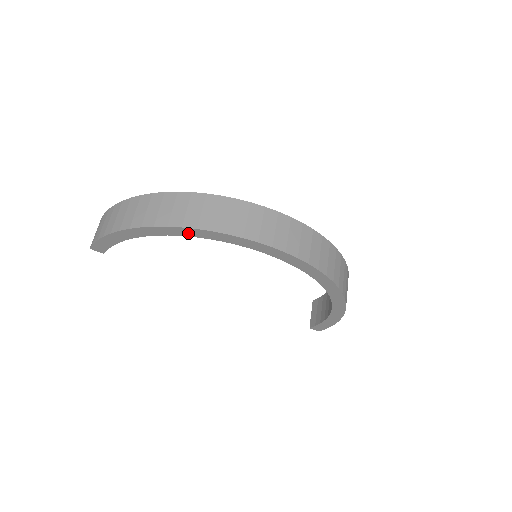
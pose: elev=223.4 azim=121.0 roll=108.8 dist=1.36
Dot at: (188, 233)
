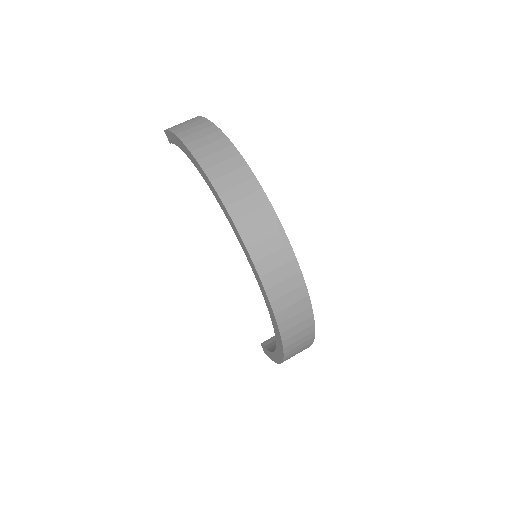
Dot at: (213, 190)
